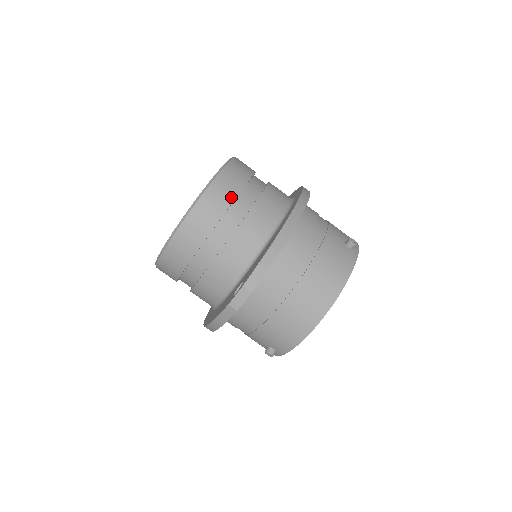
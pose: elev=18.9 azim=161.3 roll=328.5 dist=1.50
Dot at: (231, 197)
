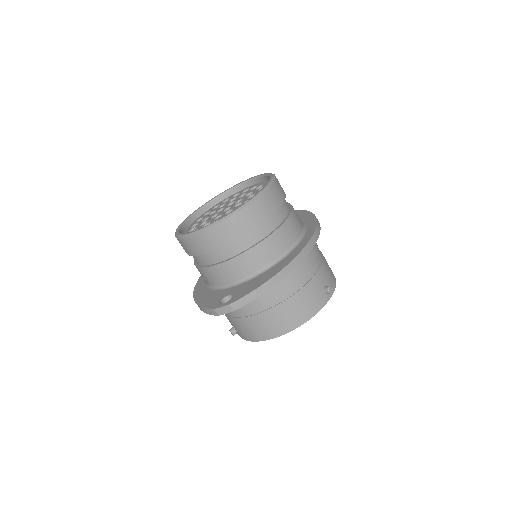
Dot at: (253, 225)
